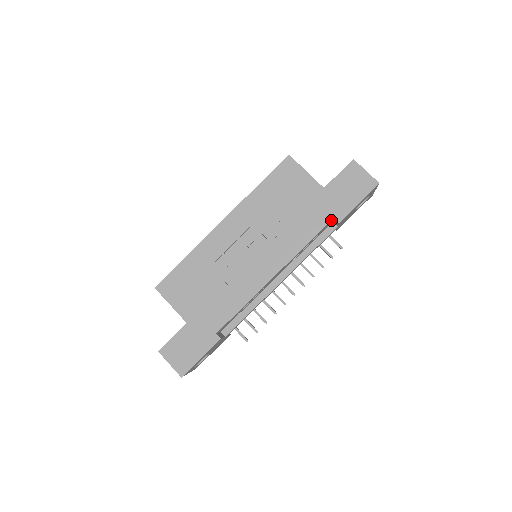
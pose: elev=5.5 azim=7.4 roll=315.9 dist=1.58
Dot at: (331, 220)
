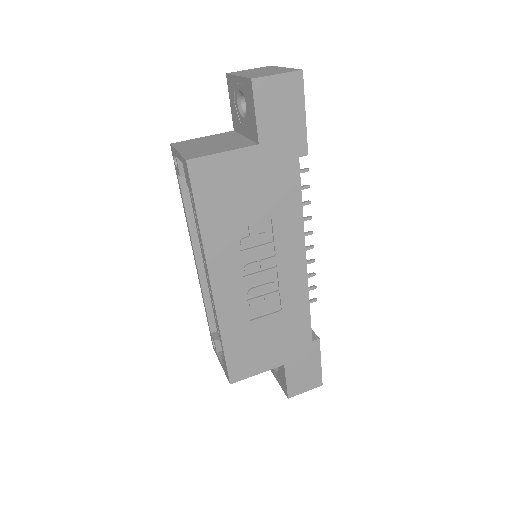
Dot at: (298, 161)
